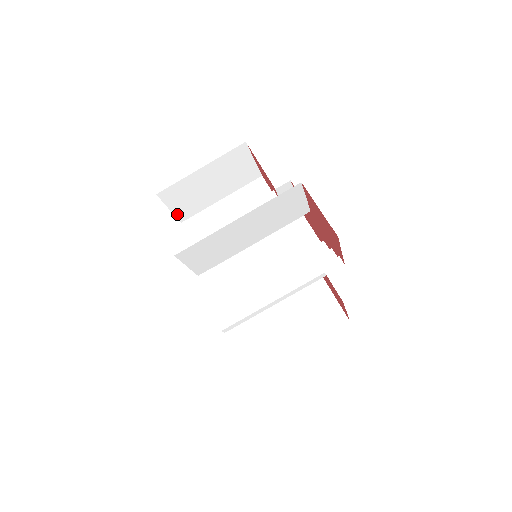
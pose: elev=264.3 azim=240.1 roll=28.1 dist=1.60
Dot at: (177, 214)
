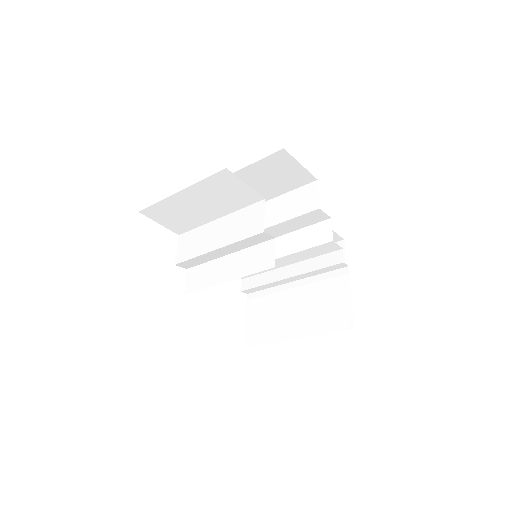
Dot at: occluded
